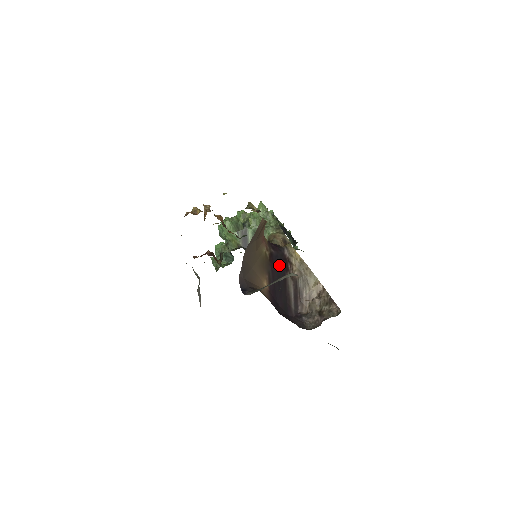
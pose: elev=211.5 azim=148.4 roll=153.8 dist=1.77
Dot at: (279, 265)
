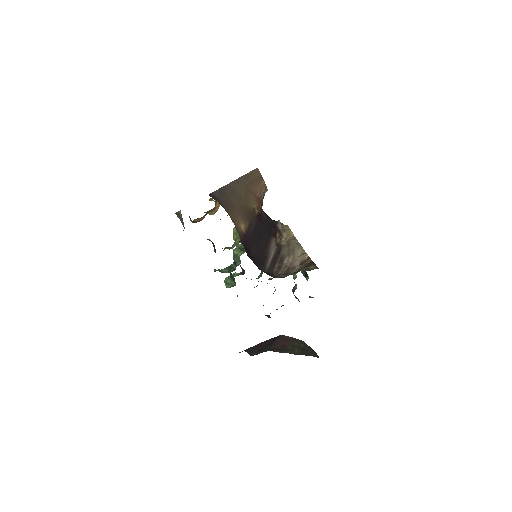
Dot at: (266, 227)
